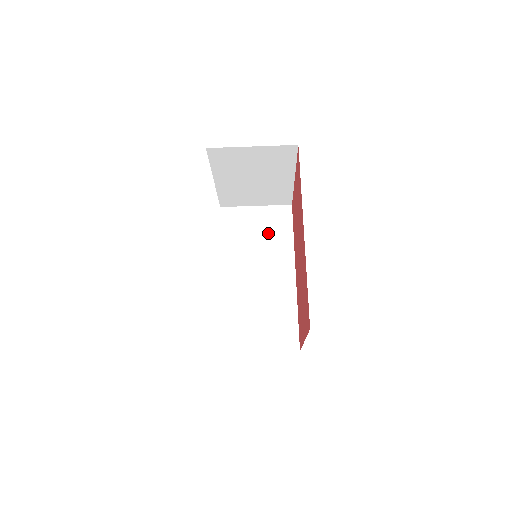
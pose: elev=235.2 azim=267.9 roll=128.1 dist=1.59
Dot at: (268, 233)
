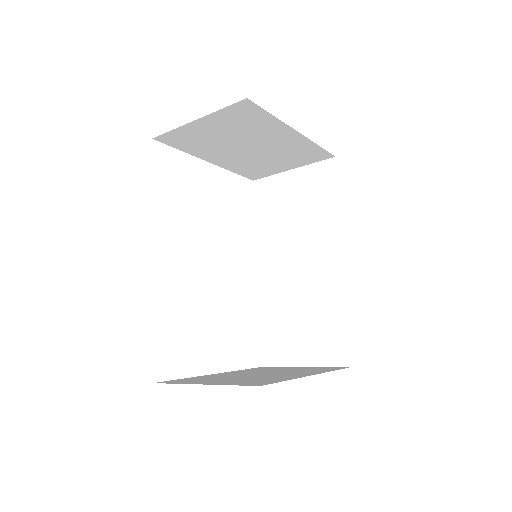
Dot at: (307, 205)
